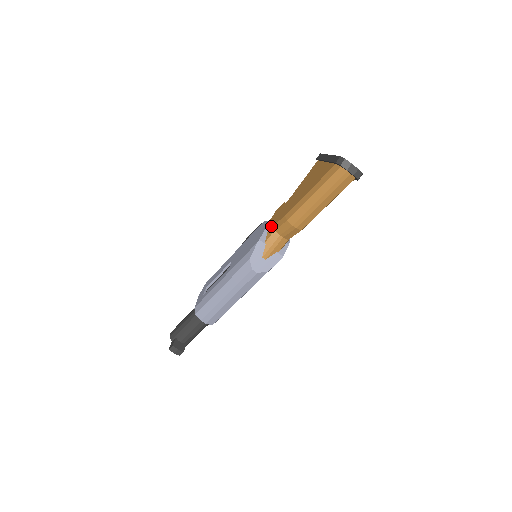
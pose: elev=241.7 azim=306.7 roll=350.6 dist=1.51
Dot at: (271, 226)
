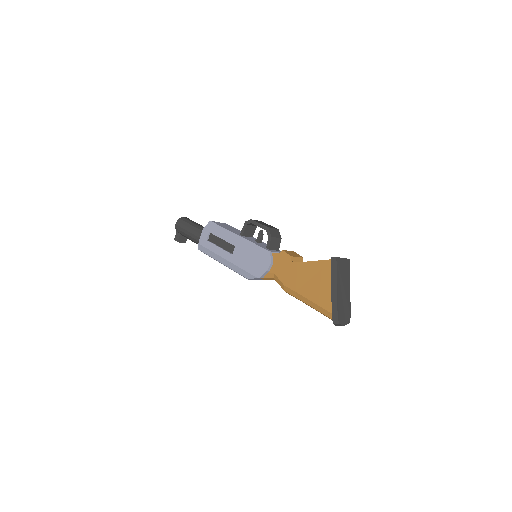
Dot at: (272, 271)
